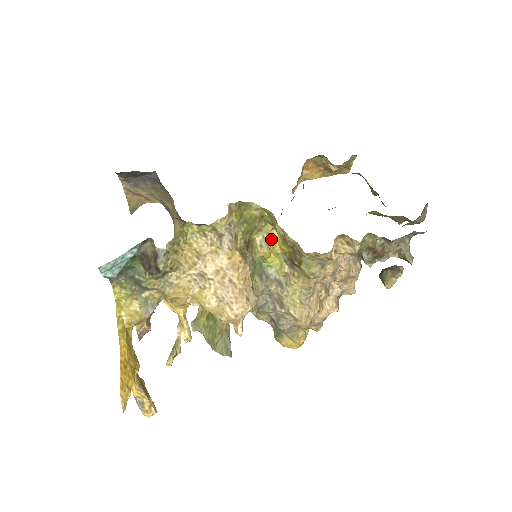
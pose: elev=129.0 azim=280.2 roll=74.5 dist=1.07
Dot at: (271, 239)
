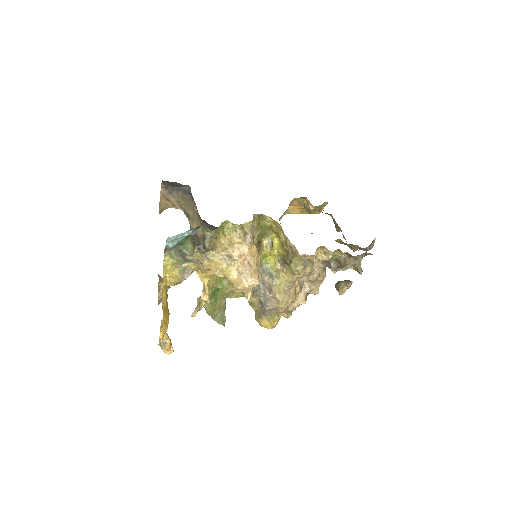
Dot at: (273, 244)
